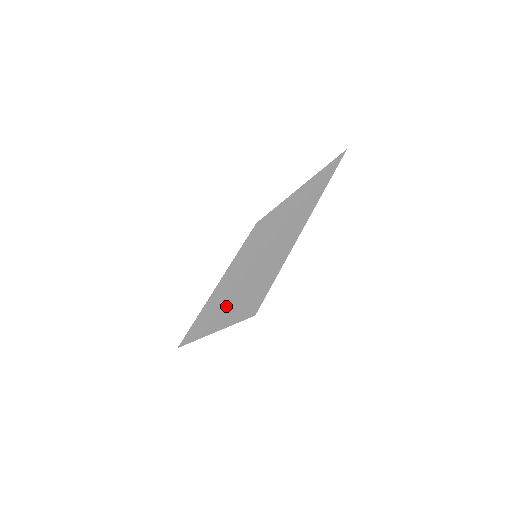
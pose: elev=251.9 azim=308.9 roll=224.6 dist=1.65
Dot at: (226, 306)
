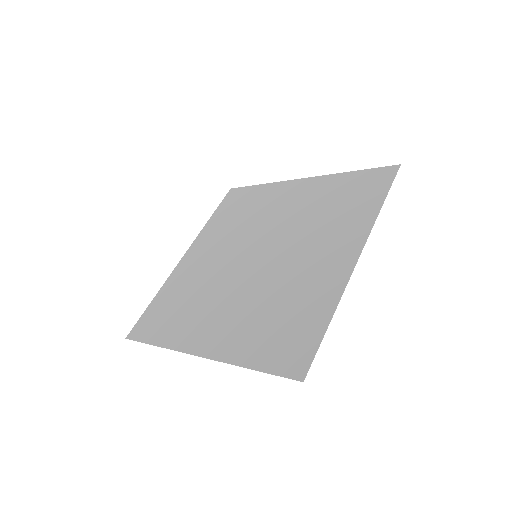
Dot at: (220, 320)
